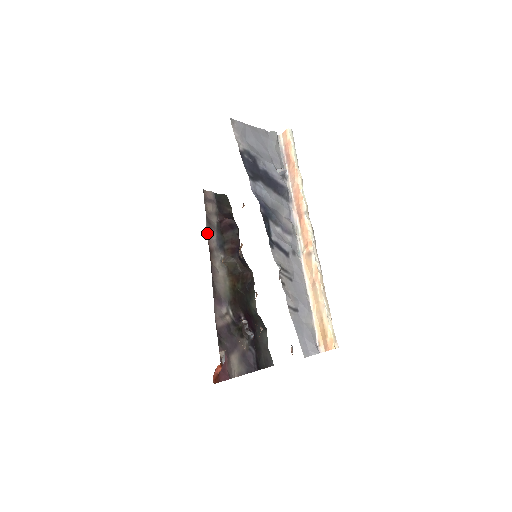
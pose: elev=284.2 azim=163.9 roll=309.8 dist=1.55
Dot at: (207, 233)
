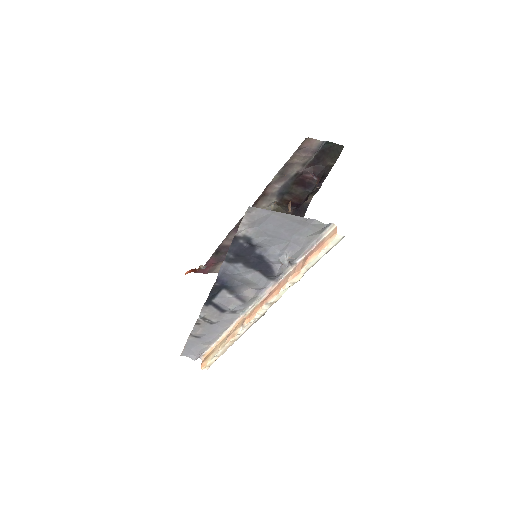
Dot at: (272, 180)
